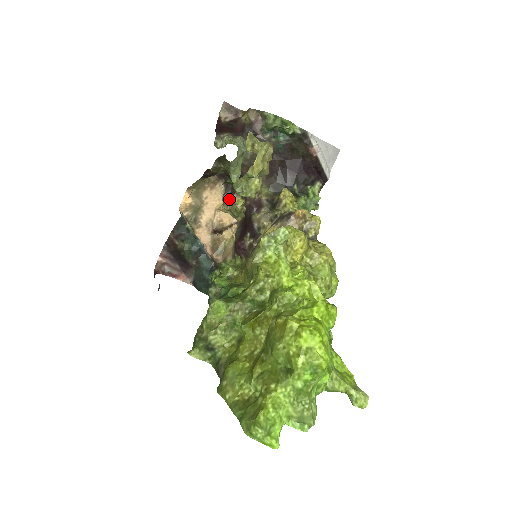
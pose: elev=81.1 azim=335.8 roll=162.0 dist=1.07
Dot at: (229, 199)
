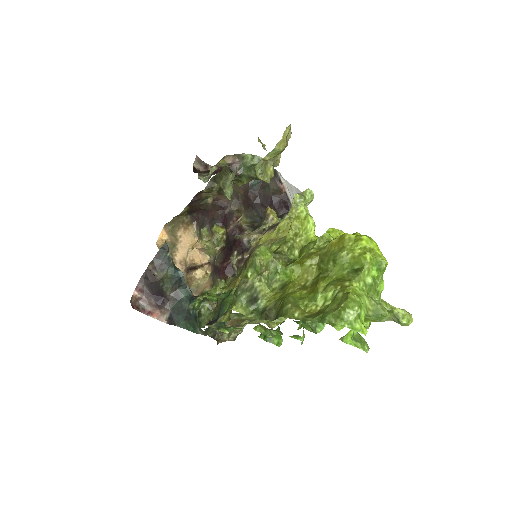
Dot at: (207, 232)
